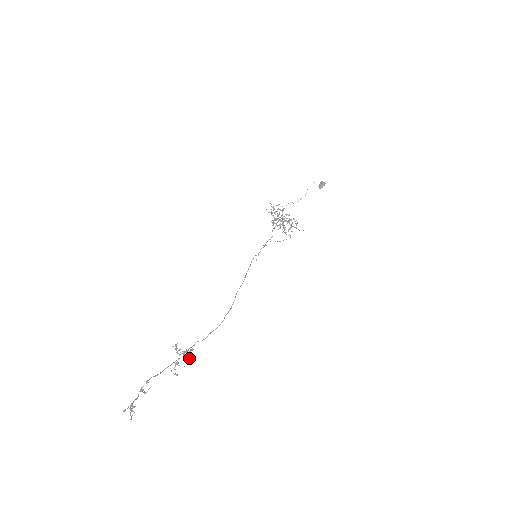
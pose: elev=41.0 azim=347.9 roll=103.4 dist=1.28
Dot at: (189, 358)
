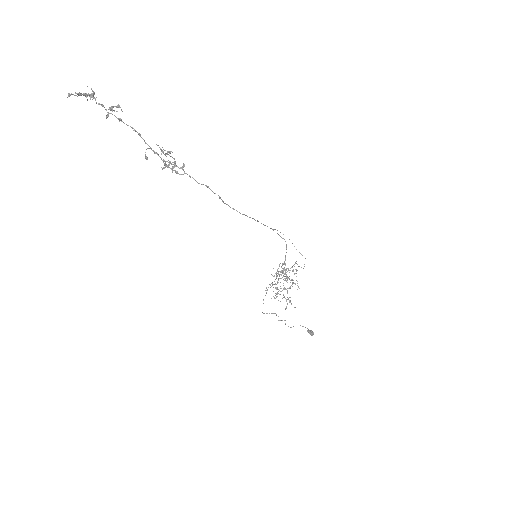
Dot at: (175, 164)
